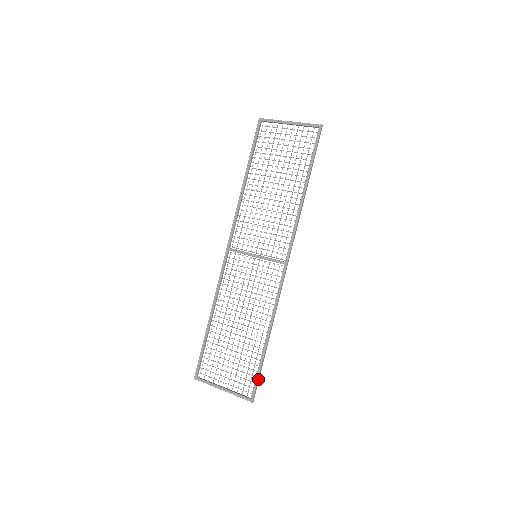
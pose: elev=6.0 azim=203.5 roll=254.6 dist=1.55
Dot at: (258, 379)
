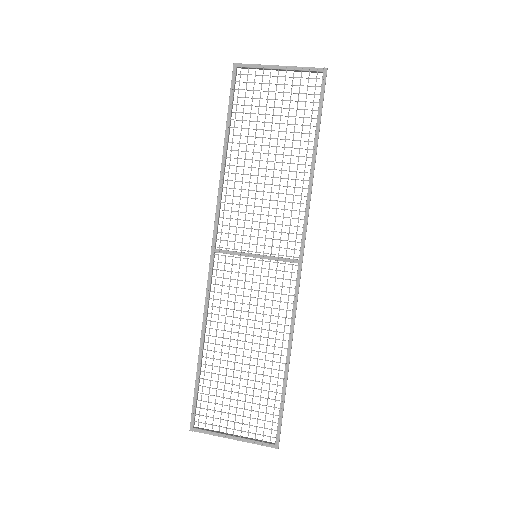
Dot at: occluded
